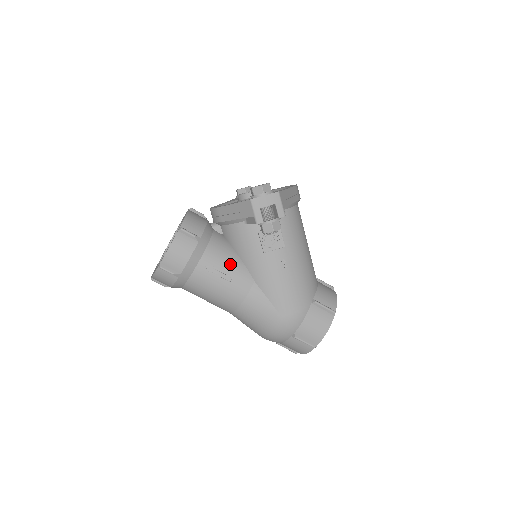
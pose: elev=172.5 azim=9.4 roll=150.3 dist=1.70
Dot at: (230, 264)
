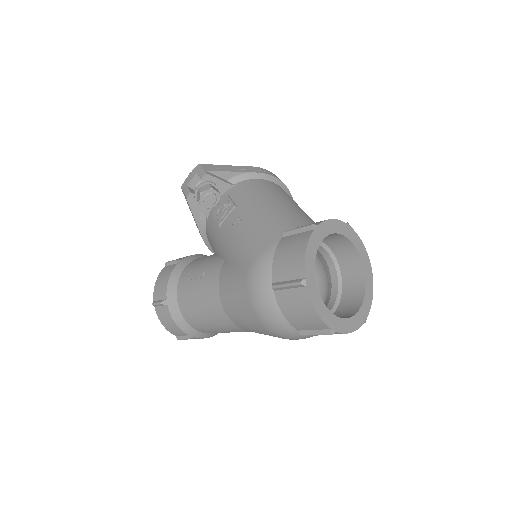
Dot at: (204, 263)
